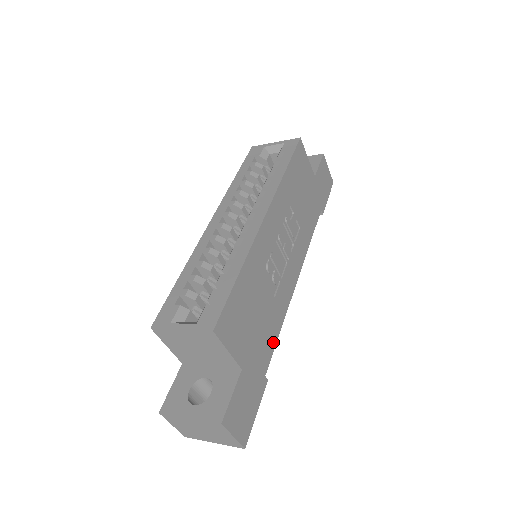
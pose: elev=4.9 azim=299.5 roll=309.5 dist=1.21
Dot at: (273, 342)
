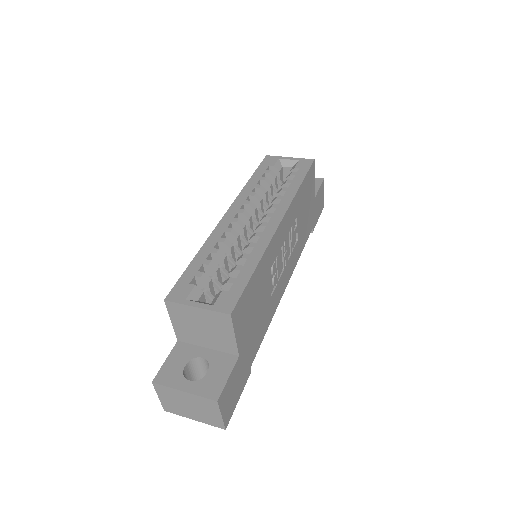
Dot at: (261, 338)
